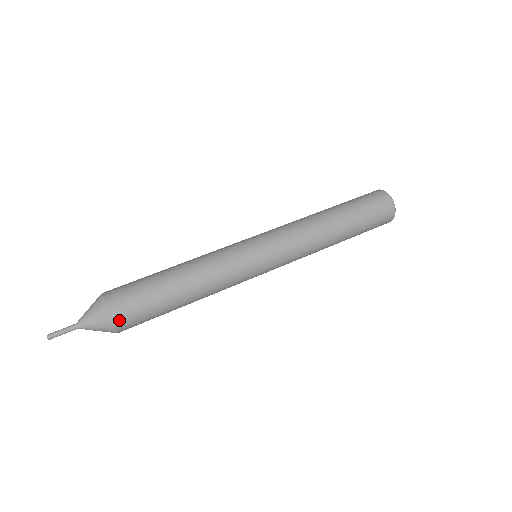
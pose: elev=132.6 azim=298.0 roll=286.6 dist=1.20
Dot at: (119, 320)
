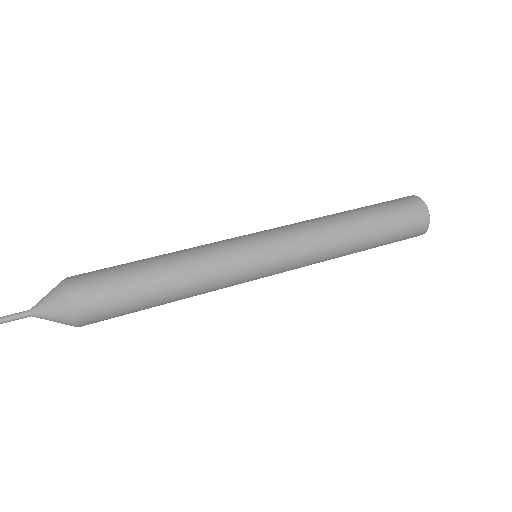
Dot at: (74, 294)
